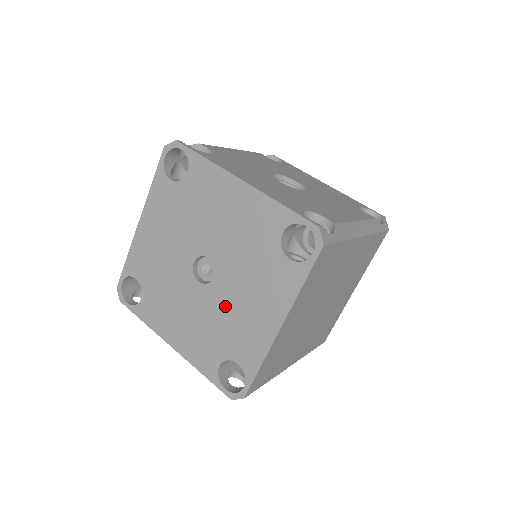
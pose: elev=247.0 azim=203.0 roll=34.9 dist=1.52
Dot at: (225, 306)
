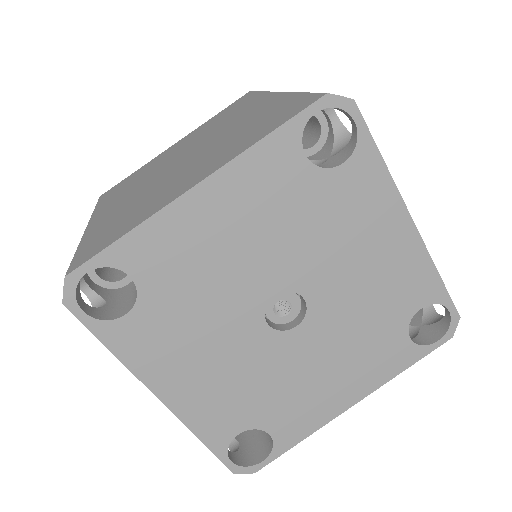
Dot at: (293, 366)
